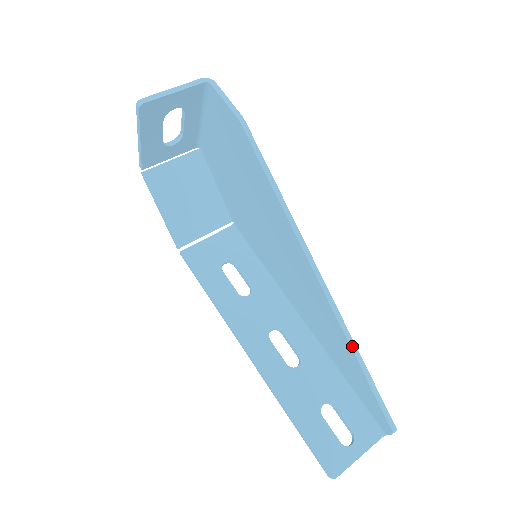
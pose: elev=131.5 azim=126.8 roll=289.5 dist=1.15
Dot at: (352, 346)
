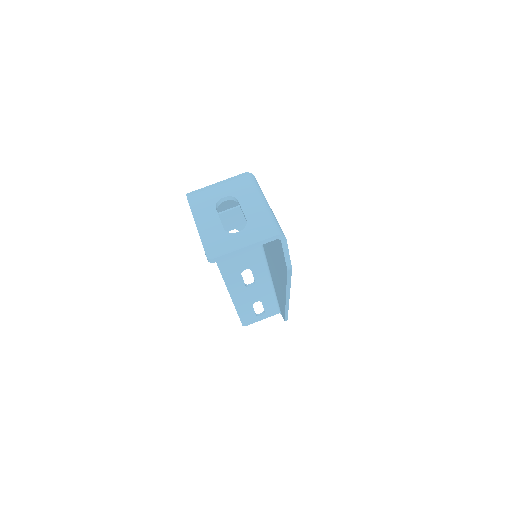
Dot at: (286, 311)
